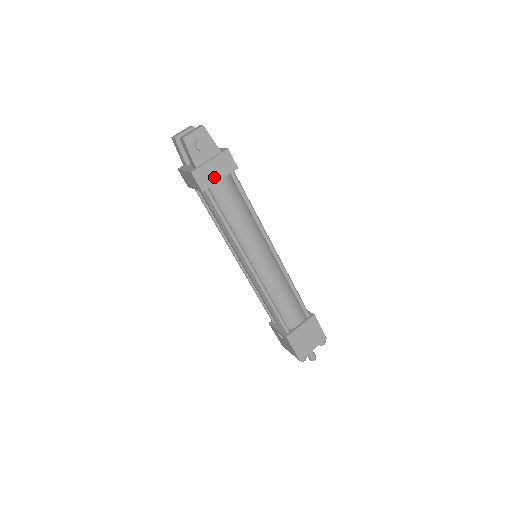
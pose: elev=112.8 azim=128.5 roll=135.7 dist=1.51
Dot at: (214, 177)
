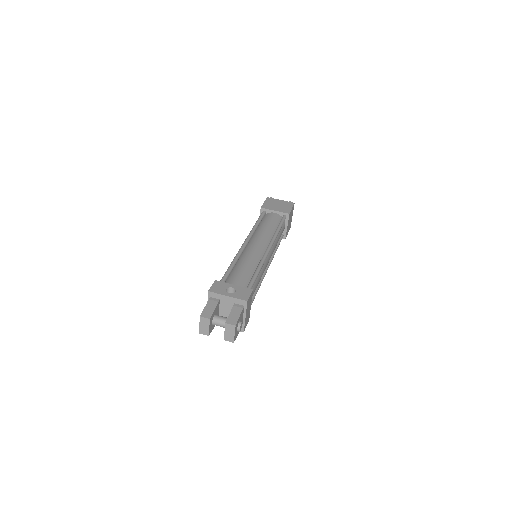
Dot at: (249, 311)
